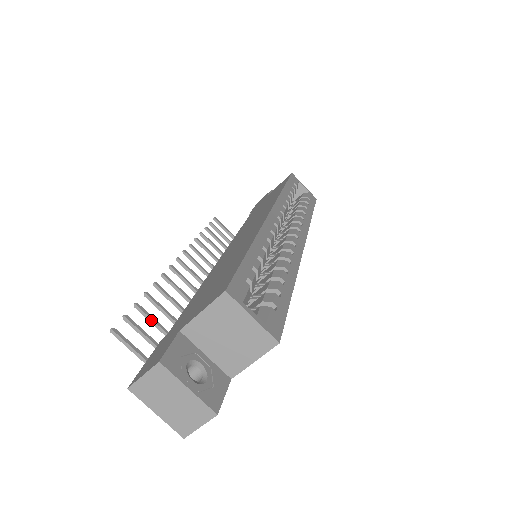
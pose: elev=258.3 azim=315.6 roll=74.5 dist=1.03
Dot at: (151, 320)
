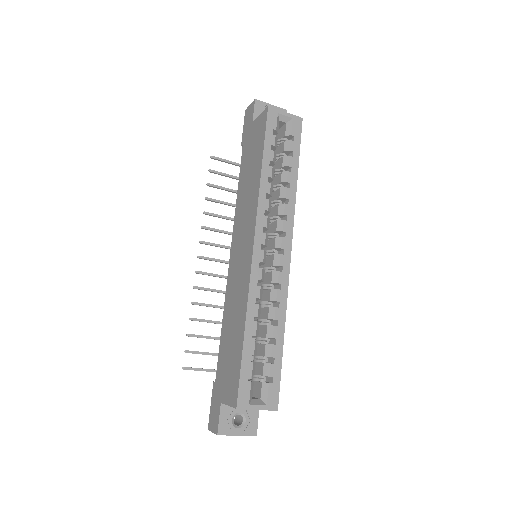
Dot at: occluded
